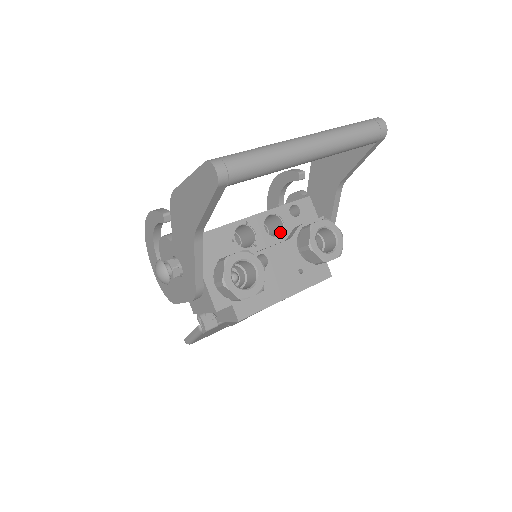
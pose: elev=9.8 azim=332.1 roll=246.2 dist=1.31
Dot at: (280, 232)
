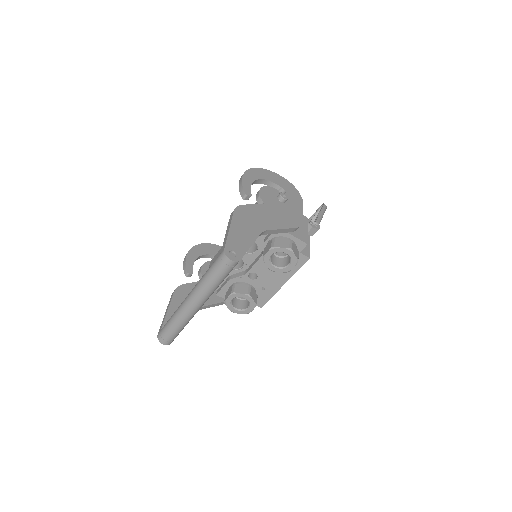
Dot at: (257, 245)
